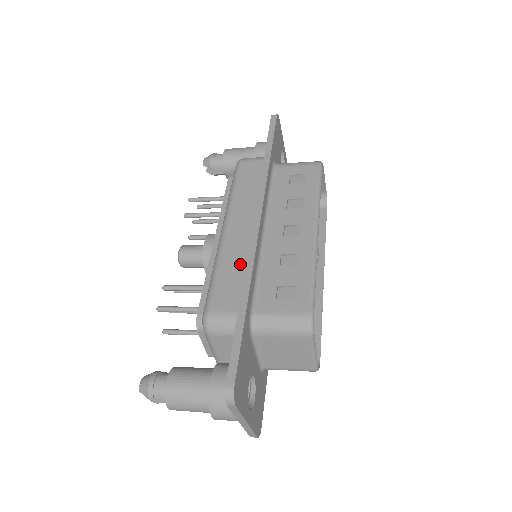
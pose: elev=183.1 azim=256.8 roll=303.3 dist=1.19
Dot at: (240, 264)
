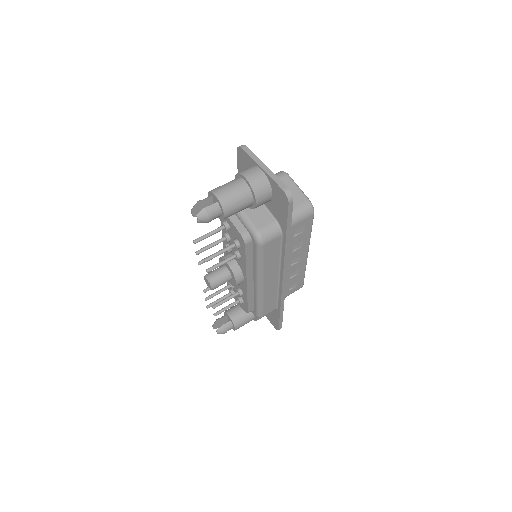
Dot at: (274, 295)
